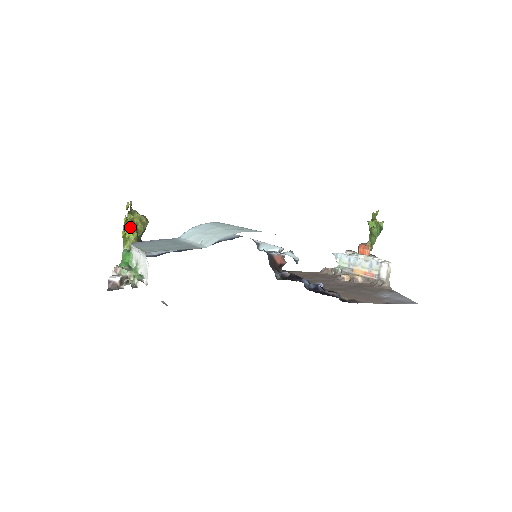
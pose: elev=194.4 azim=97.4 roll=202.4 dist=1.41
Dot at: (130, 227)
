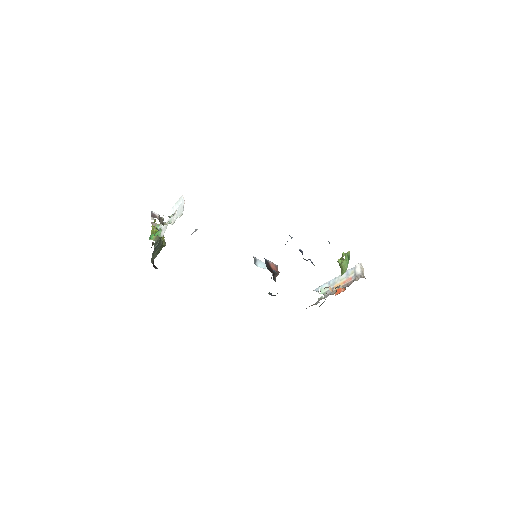
Dot at: occluded
